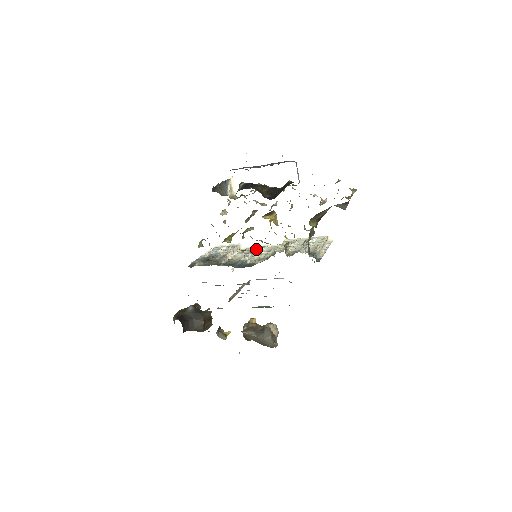
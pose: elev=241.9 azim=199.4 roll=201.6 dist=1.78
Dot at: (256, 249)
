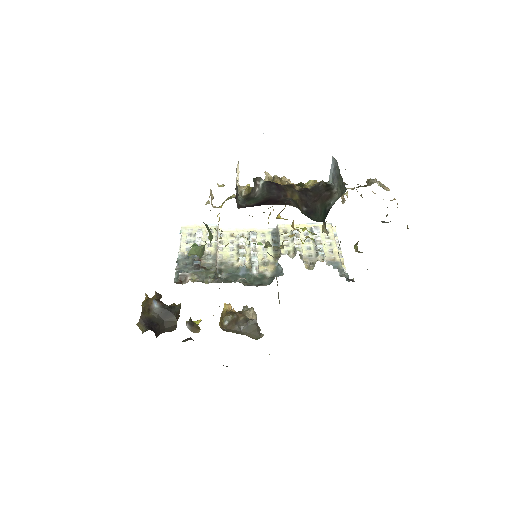
Dot at: (242, 235)
